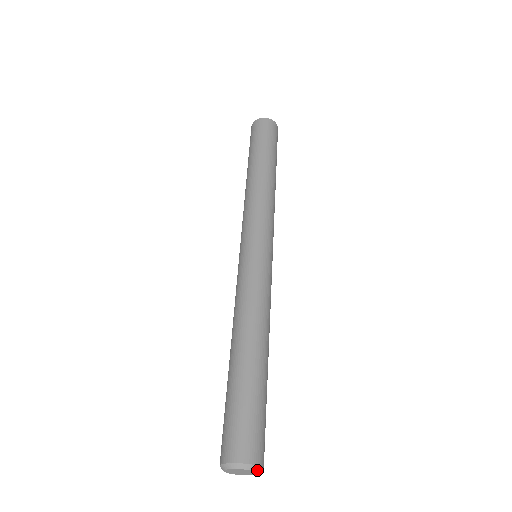
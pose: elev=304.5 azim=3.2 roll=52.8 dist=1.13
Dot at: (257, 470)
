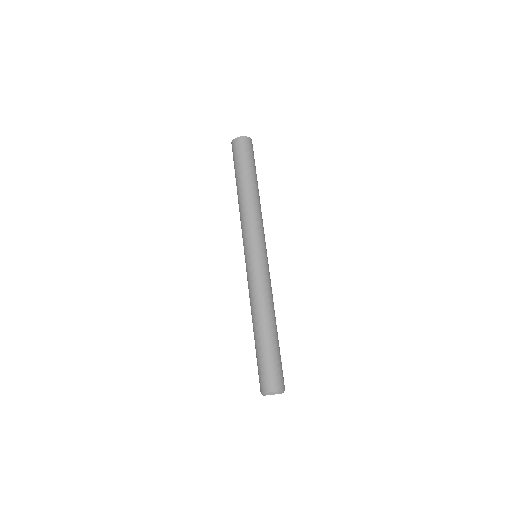
Dot at: occluded
